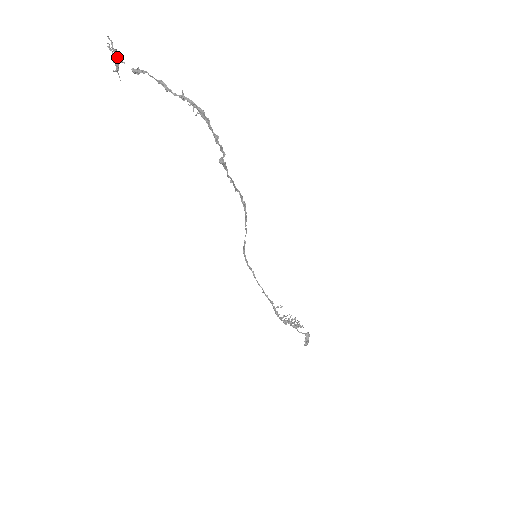
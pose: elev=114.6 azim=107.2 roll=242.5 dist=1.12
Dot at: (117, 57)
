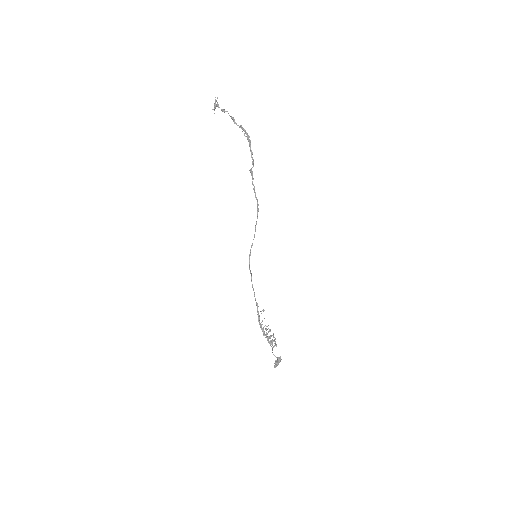
Dot at: (217, 105)
